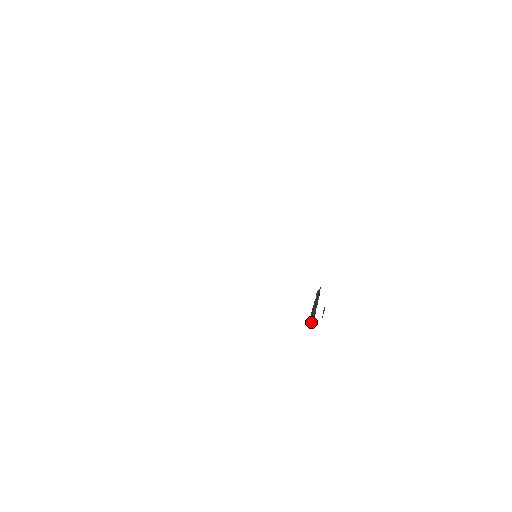
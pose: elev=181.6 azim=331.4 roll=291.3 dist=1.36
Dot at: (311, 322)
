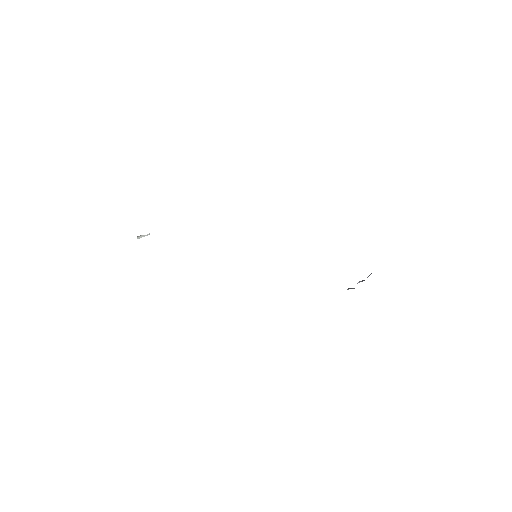
Dot at: occluded
